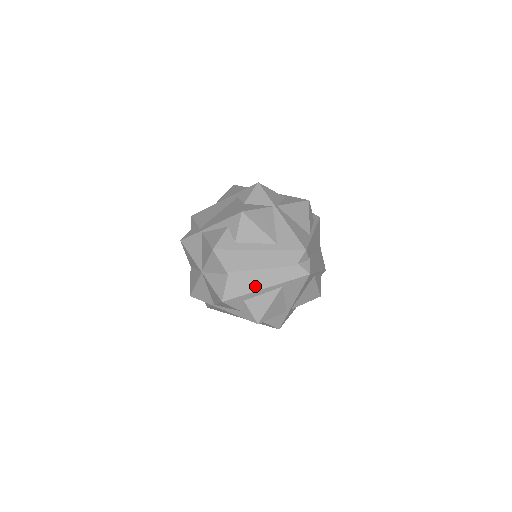
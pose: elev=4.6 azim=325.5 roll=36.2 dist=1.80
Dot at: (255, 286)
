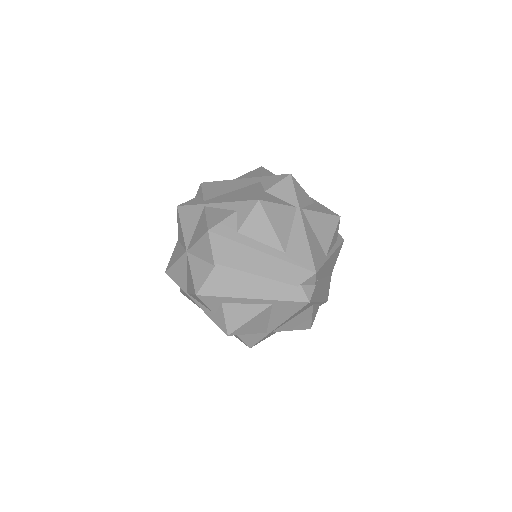
Dot at: (241, 291)
